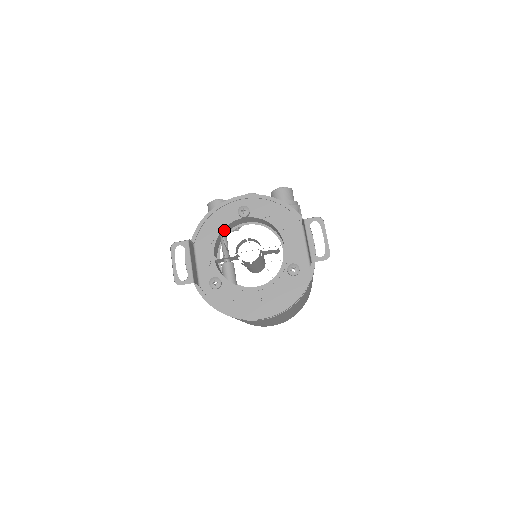
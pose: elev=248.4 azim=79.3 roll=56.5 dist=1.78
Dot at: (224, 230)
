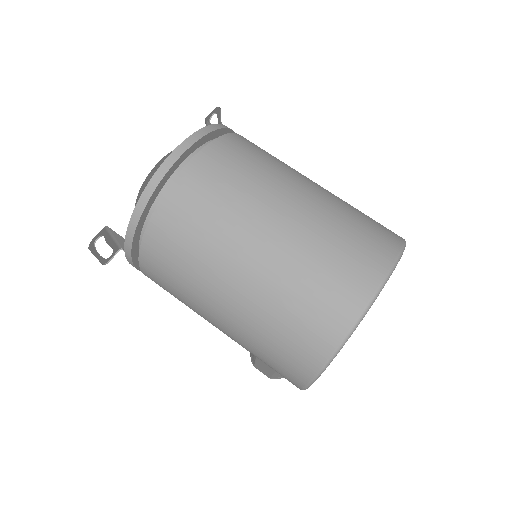
Dot at: occluded
